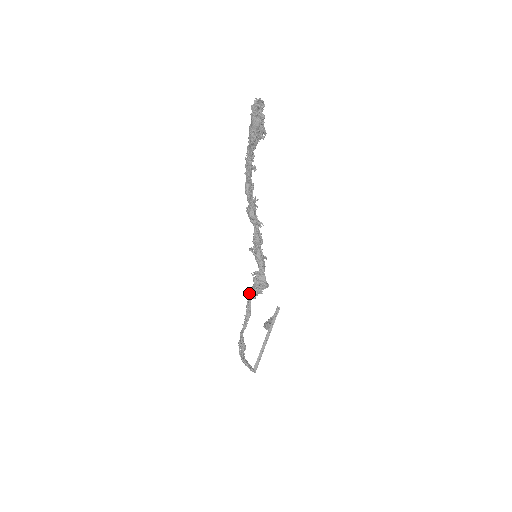
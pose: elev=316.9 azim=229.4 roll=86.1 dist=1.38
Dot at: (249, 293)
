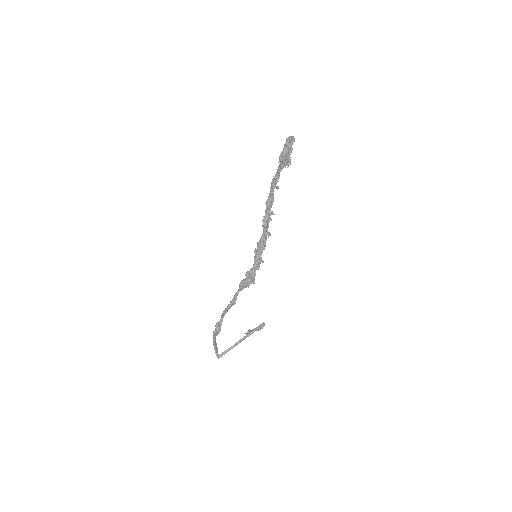
Dot at: (240, 283)
